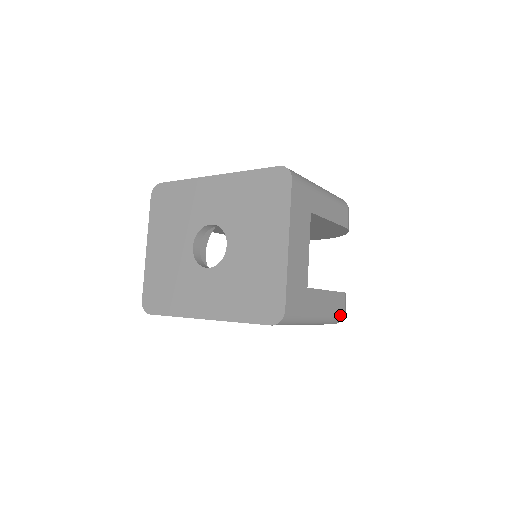
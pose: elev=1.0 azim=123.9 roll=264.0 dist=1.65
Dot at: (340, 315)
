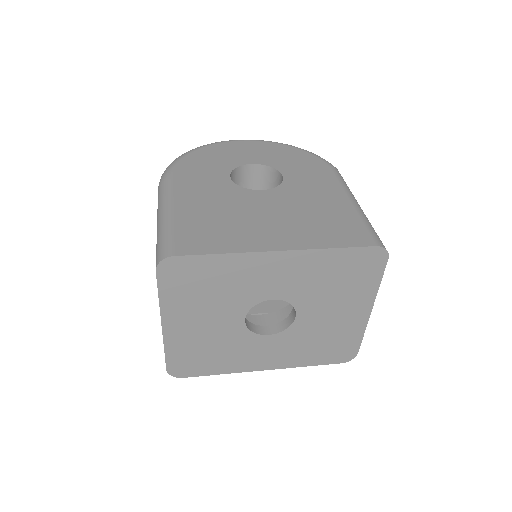
Dot at: occluded
